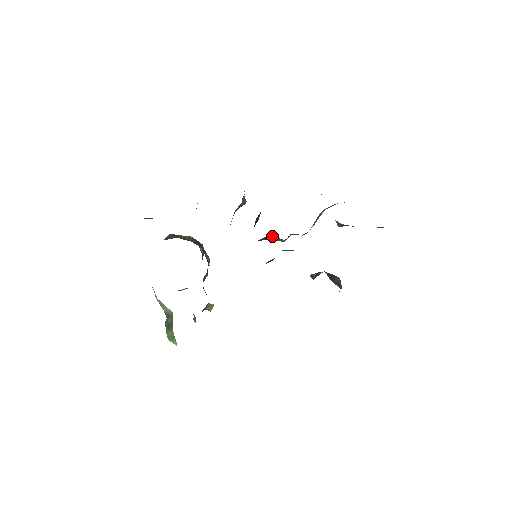
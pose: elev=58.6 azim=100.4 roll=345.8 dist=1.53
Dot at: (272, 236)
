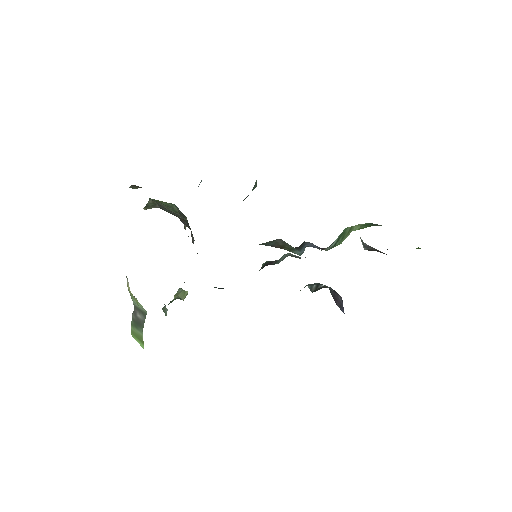
Dot at: (284, 241)
